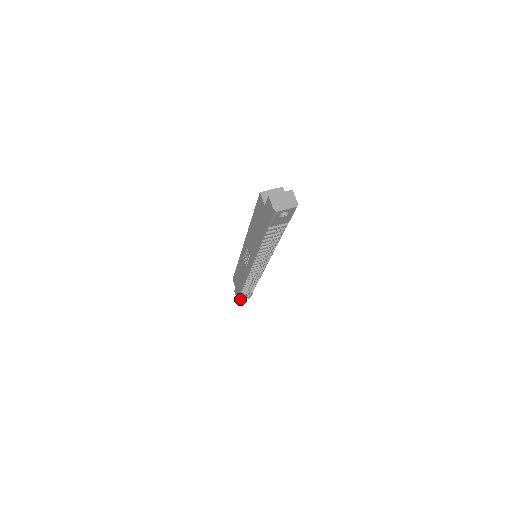
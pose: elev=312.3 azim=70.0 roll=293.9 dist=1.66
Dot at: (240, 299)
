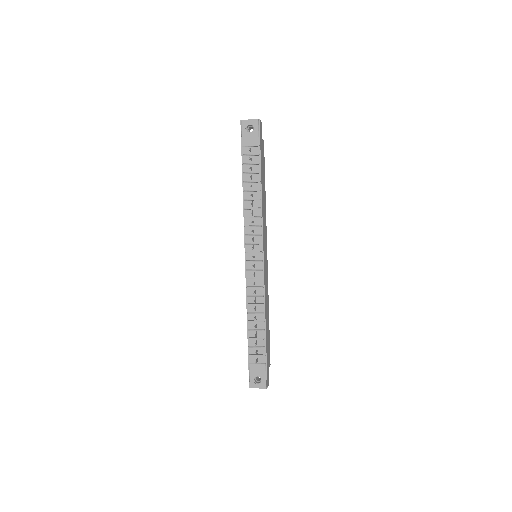
Dot at: (252, 383)
